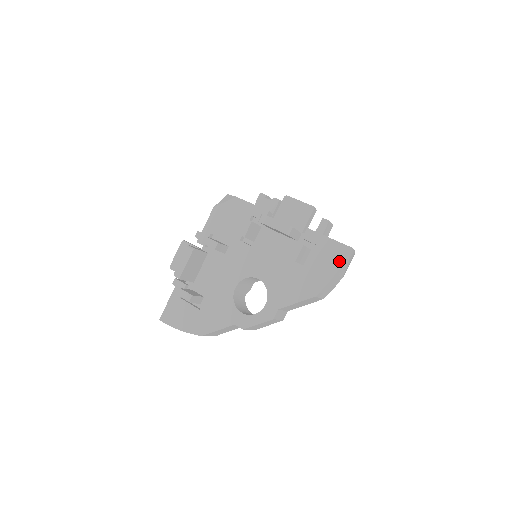
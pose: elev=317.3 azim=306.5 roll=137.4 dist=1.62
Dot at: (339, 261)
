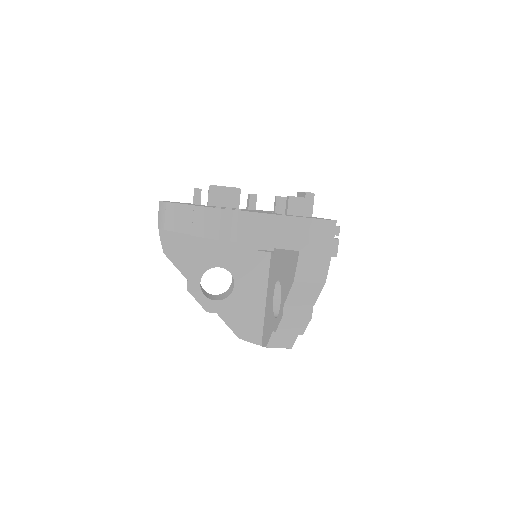
Dot at: (316, 218)
